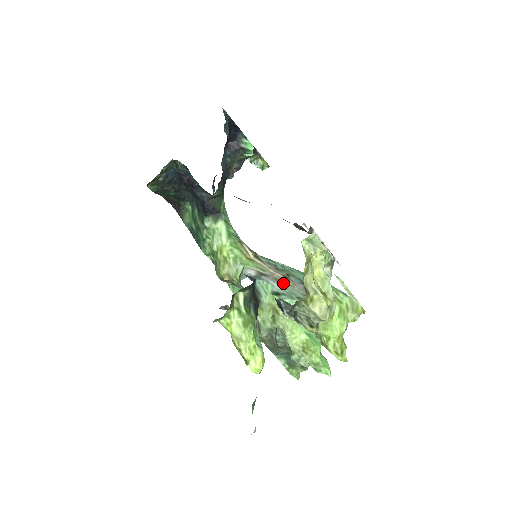
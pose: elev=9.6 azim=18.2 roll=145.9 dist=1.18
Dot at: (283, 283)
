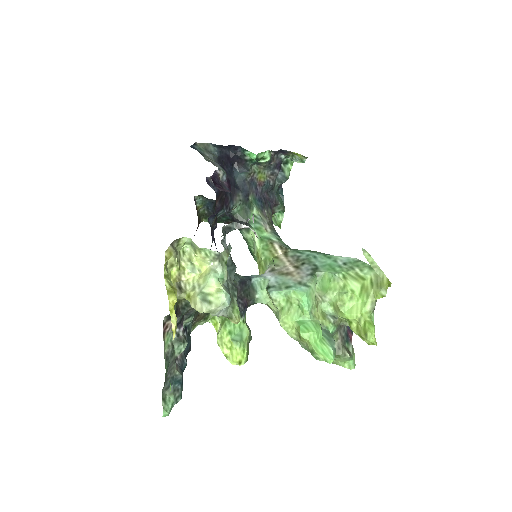
Dot at: (284, 275)
